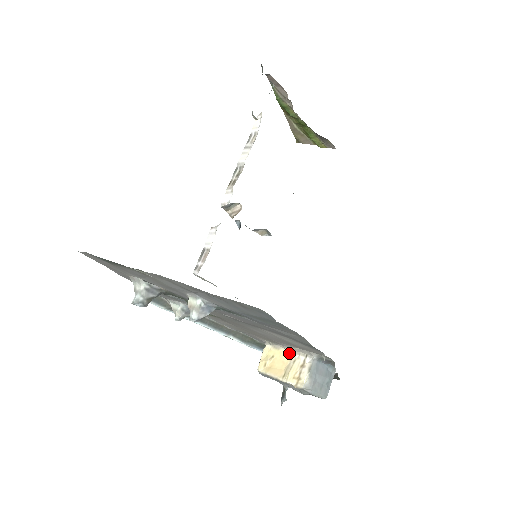
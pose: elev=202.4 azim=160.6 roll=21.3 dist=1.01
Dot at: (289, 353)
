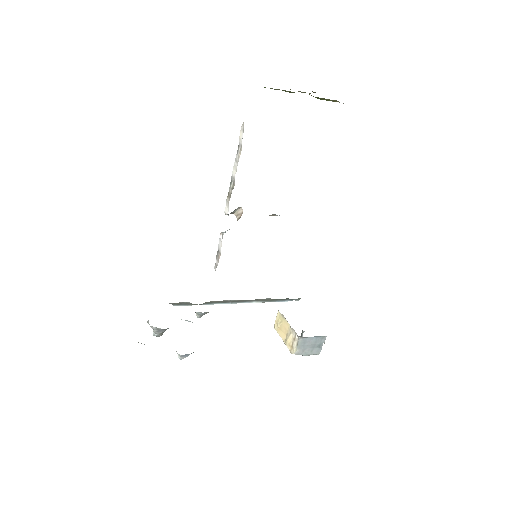
Dot at: (289, 325)
